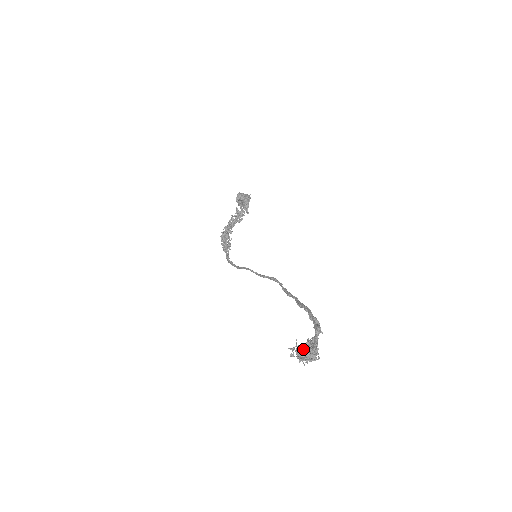
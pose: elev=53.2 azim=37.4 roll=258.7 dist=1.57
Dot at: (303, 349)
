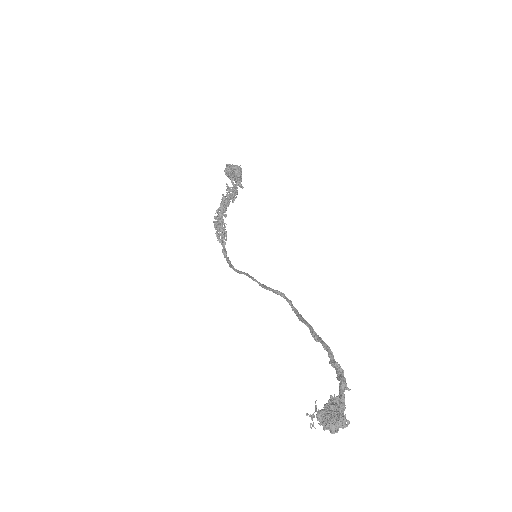
Dot at: (325, 417)
